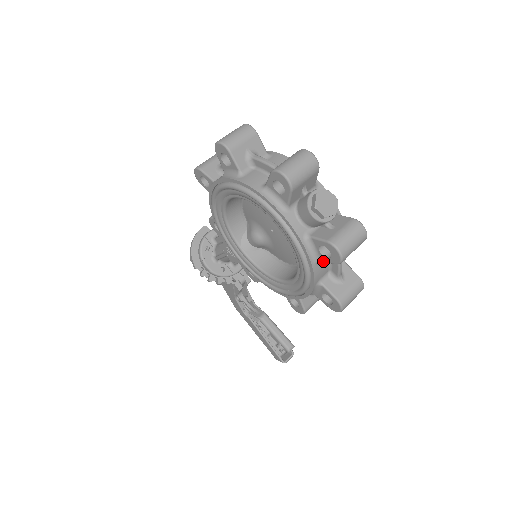
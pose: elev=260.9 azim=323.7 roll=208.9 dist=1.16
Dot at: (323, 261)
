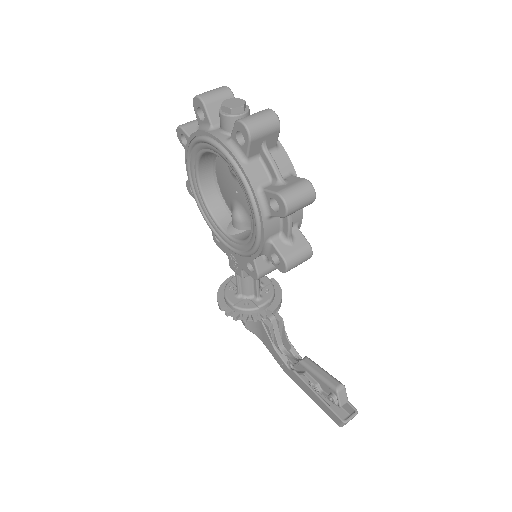
Dot at: (246, 153)
